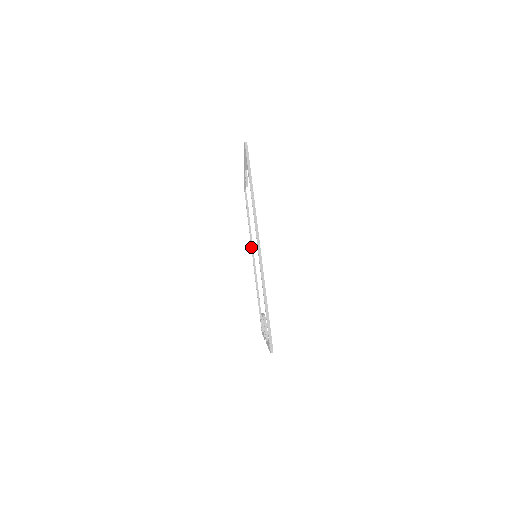
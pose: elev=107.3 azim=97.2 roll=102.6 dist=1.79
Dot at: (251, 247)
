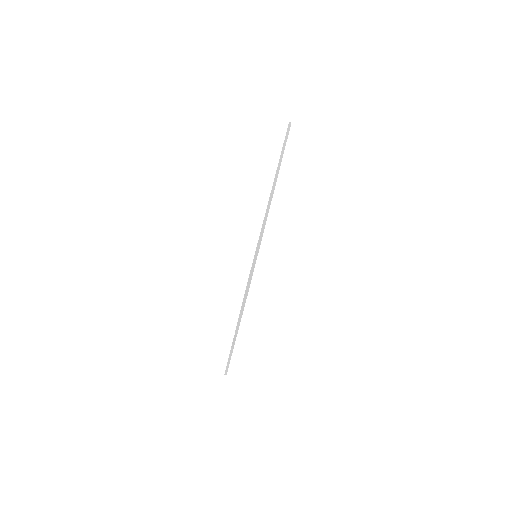
Dot at: occluded
